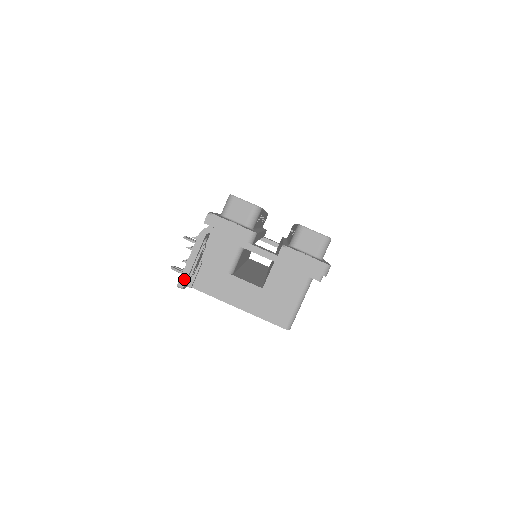
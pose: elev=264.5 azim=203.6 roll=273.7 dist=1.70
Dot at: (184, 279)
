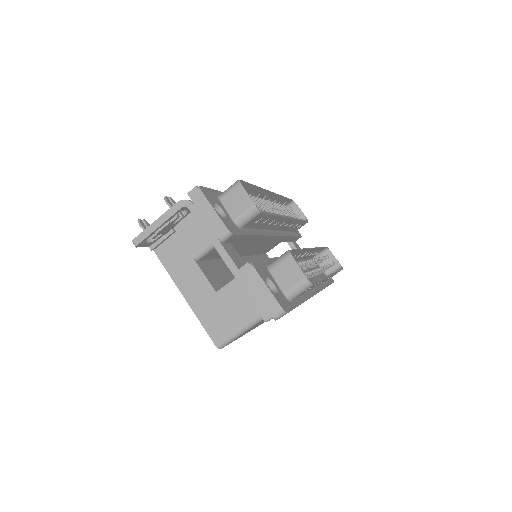
Dot at: (141, 238)
